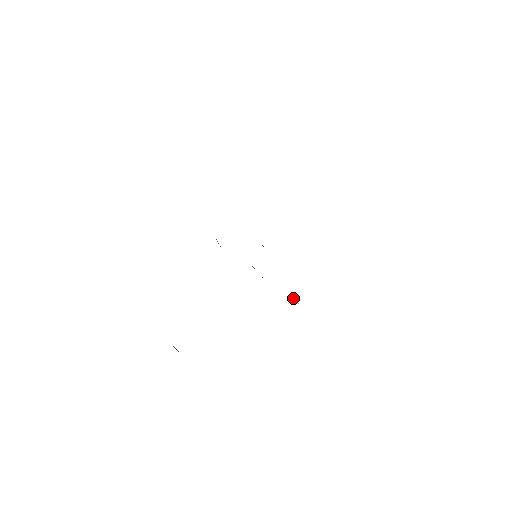
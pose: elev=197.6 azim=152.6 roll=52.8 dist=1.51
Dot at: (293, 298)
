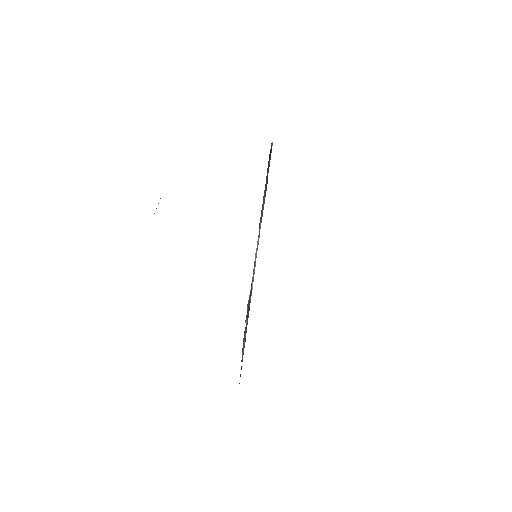
Dot at: (252, 286)
